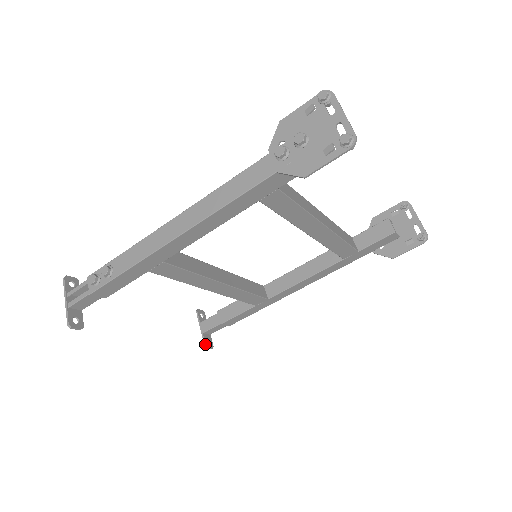
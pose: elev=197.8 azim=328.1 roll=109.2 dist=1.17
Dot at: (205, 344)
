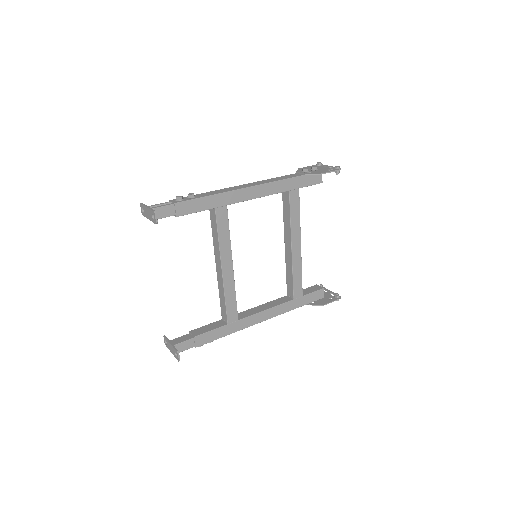
Dot at: (177, 350)
